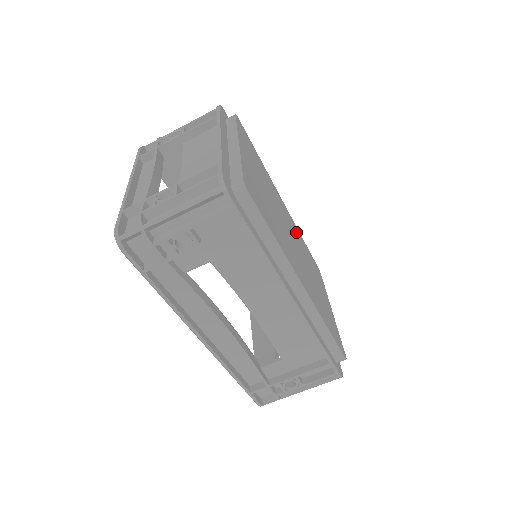
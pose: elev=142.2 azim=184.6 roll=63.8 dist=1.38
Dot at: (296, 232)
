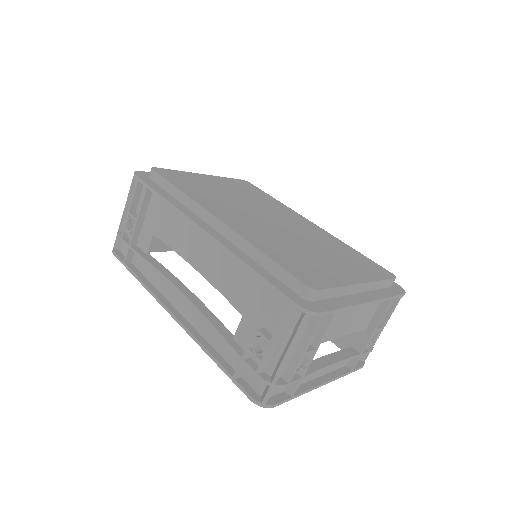
Dot at: (320, 235)
